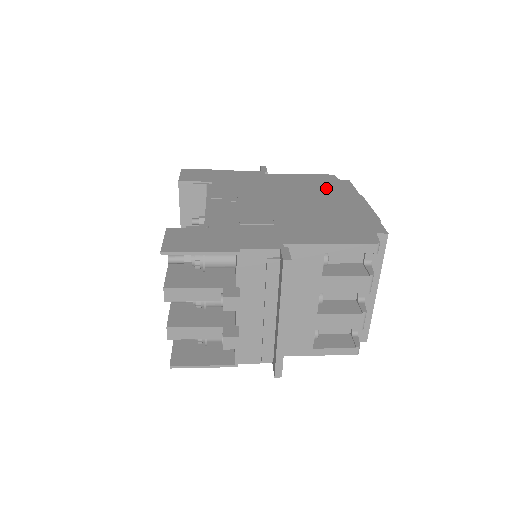
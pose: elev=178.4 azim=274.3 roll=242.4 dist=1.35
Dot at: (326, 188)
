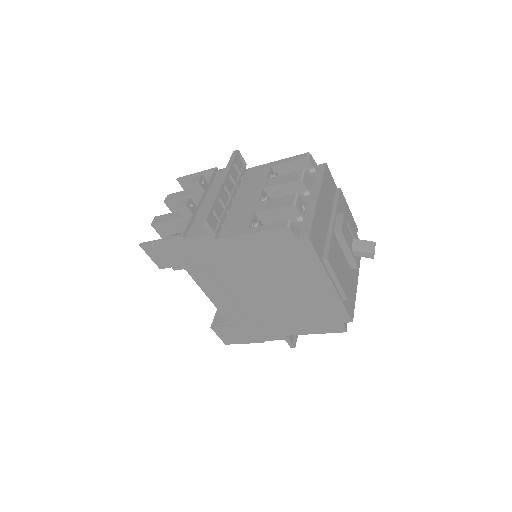
Dot at: occluded
